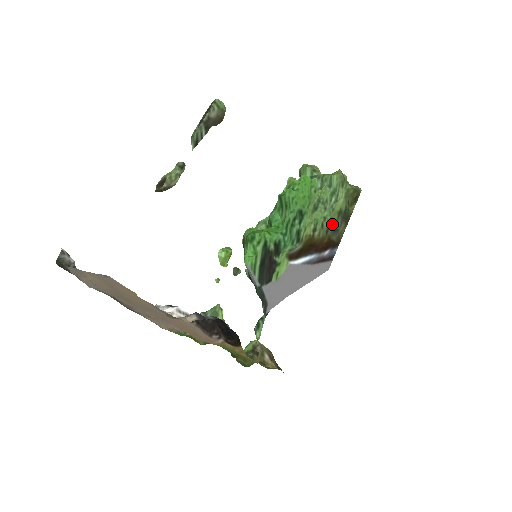
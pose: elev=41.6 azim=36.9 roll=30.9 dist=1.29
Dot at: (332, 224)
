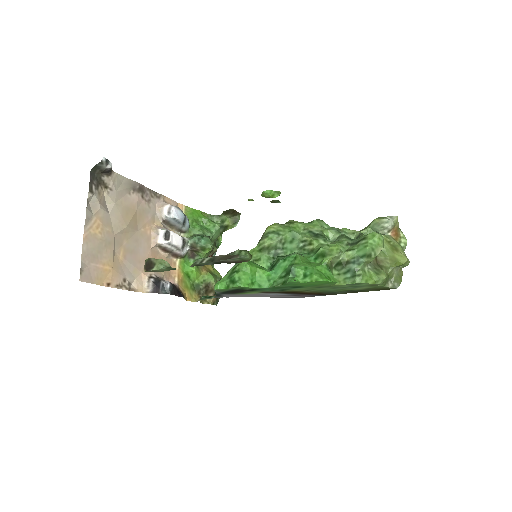
Dot at: (332, 291)
